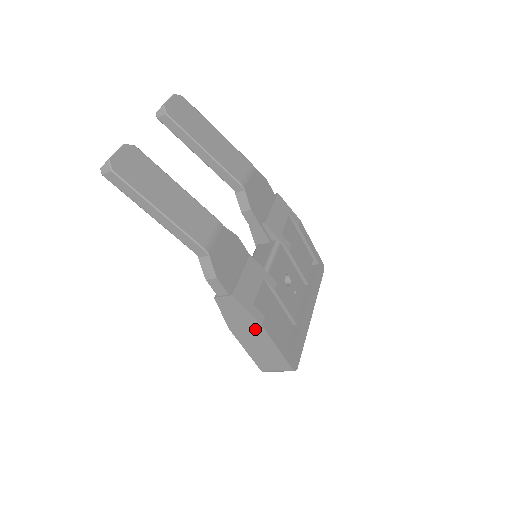
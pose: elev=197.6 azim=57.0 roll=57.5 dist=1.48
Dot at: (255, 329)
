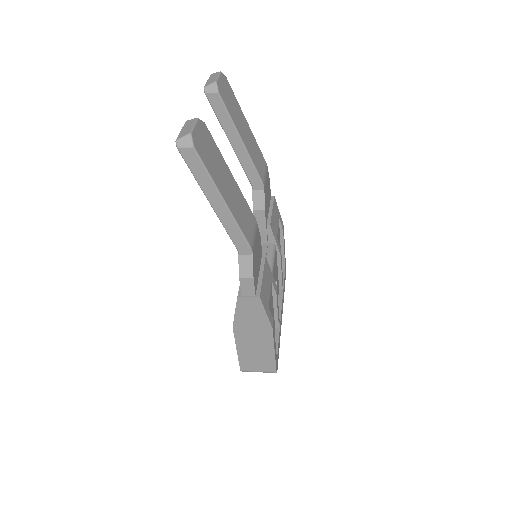
Dot at: (262, 331)
